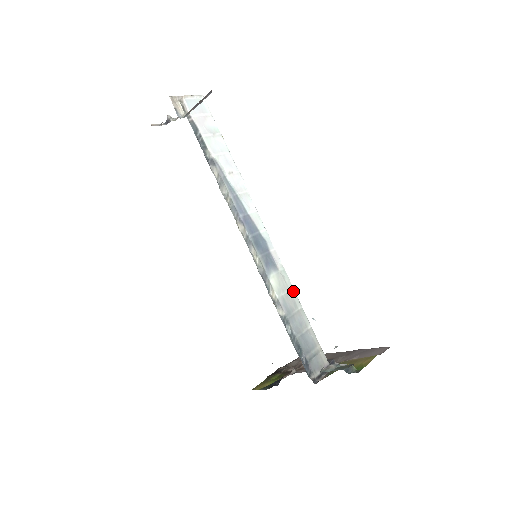
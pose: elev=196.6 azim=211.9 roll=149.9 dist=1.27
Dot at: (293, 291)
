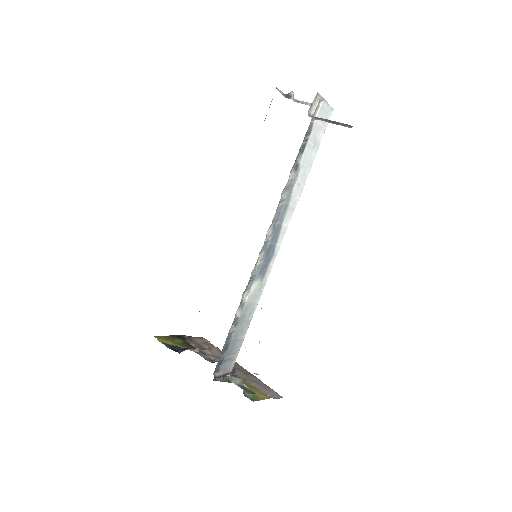
Dot at: (257, 303)
